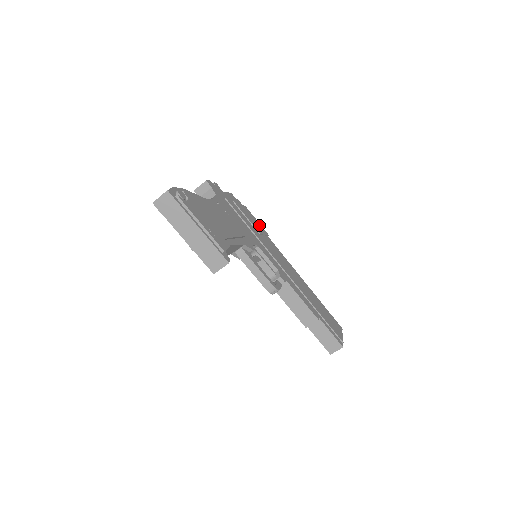
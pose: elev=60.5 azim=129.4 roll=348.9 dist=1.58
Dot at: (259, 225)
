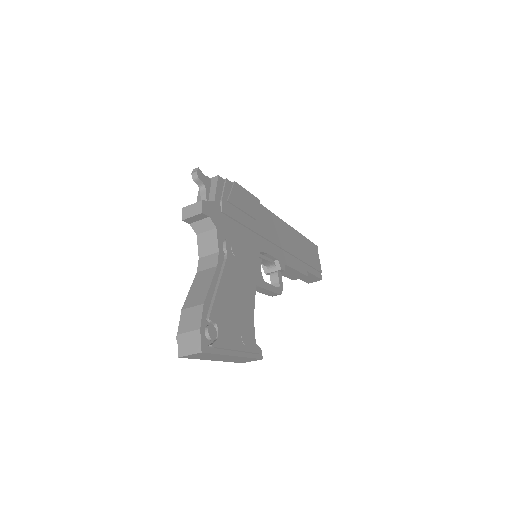
Dot at: (251, 198)
